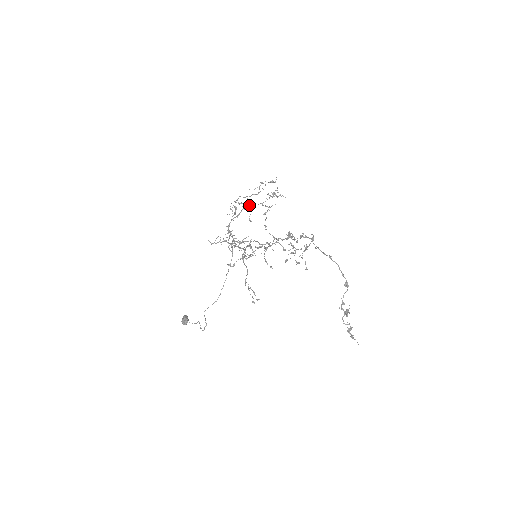
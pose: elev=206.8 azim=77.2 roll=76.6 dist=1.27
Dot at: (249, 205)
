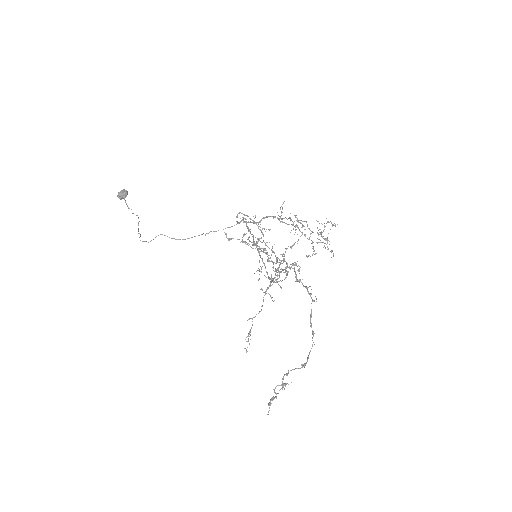
Dot at: (304, 234)
